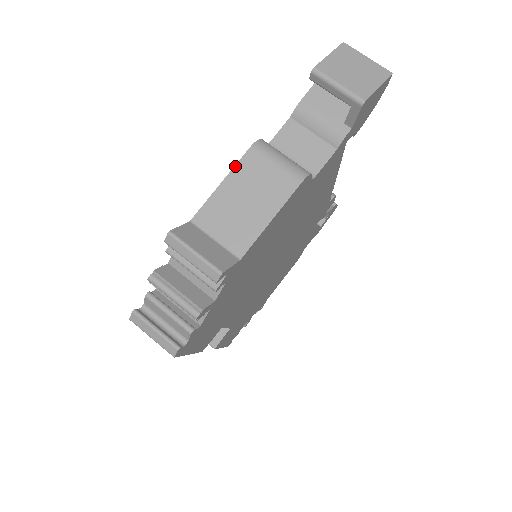
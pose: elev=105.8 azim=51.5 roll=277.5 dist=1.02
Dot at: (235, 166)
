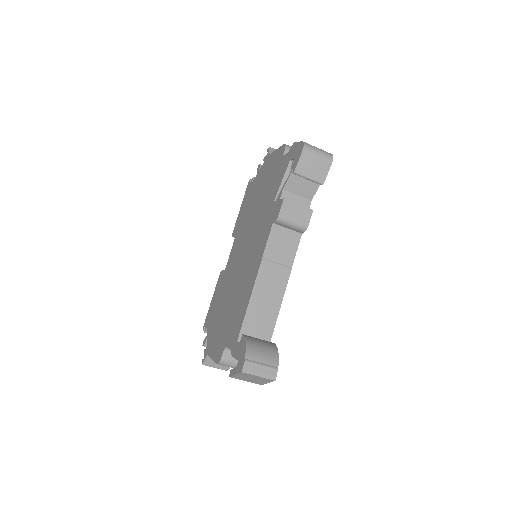
Dot at: (214, 361)
